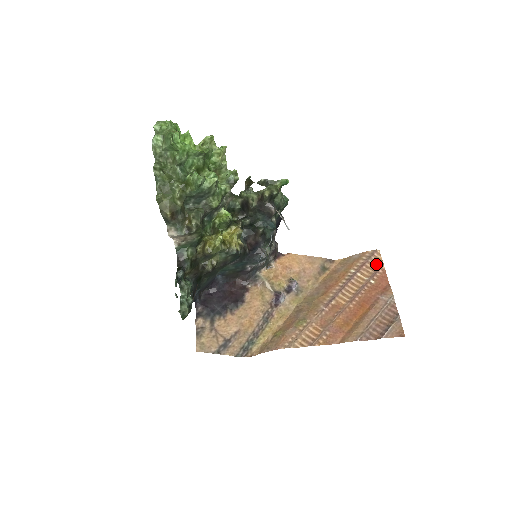
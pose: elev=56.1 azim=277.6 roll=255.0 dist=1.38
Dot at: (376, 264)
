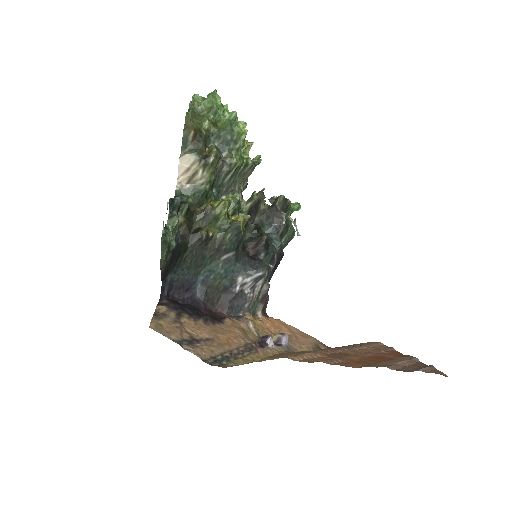
Dot at: (384, 347)
